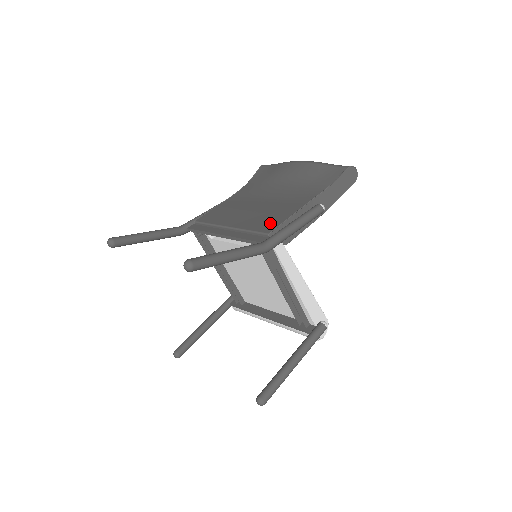
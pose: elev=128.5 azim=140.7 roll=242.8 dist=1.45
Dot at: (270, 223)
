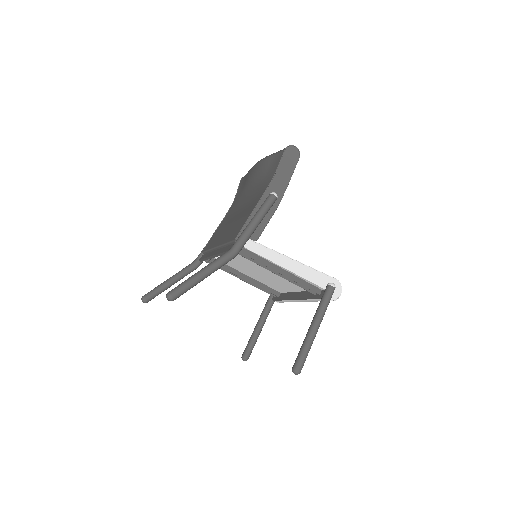
Dot at: (237, 230)
